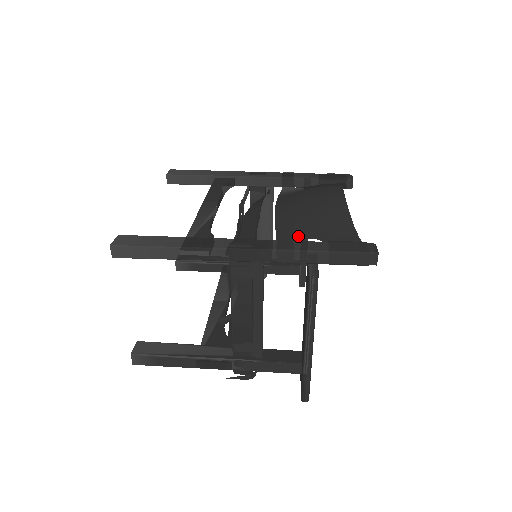
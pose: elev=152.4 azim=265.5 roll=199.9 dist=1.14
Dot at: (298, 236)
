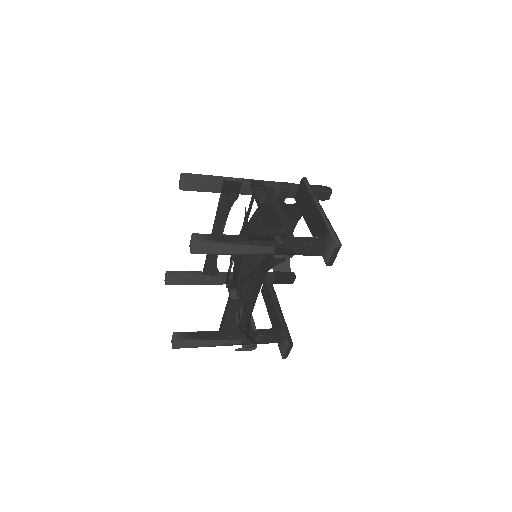
Dot at: (284, 207)
